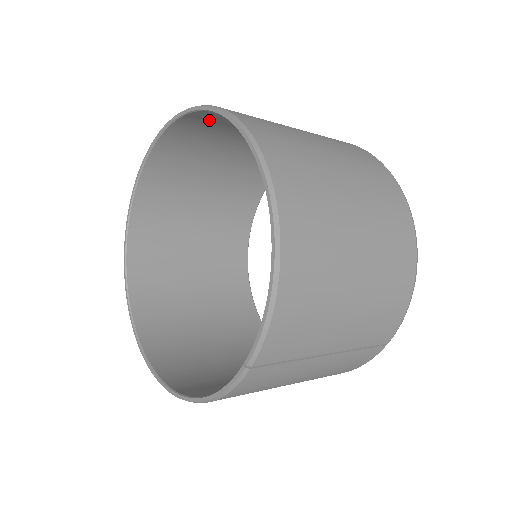
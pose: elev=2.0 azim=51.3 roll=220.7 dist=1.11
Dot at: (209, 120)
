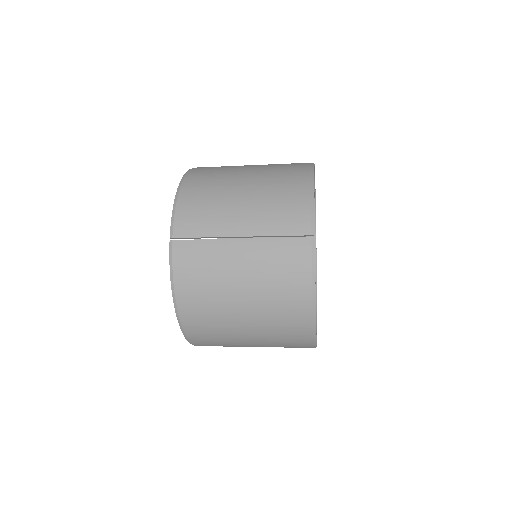
Dot at: occluded
